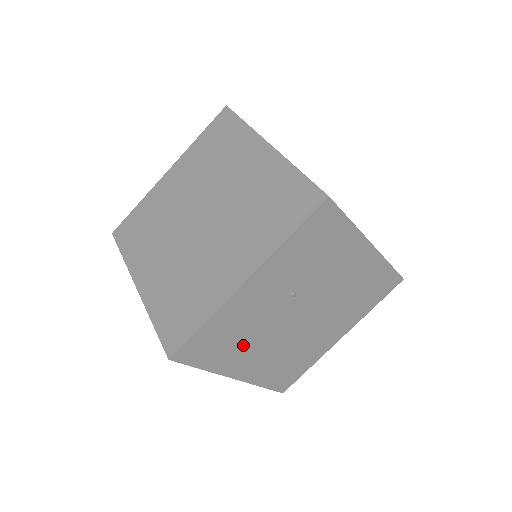
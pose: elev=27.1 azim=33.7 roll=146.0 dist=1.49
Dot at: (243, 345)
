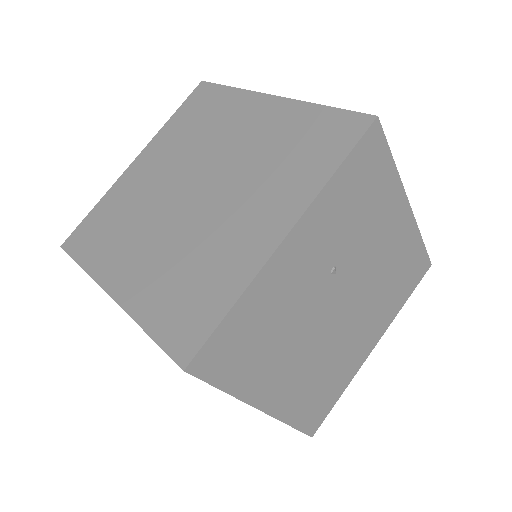
Dot at: (275, 351)
